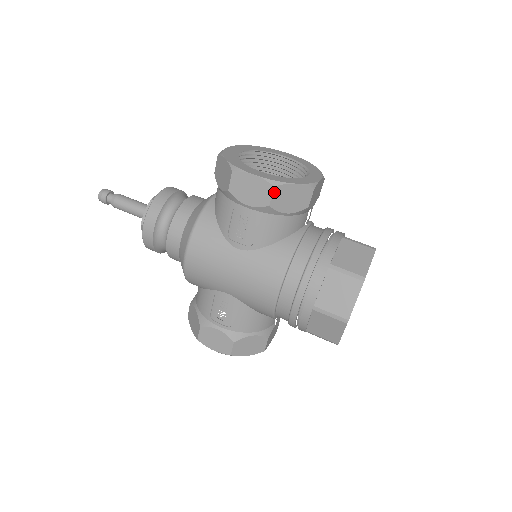
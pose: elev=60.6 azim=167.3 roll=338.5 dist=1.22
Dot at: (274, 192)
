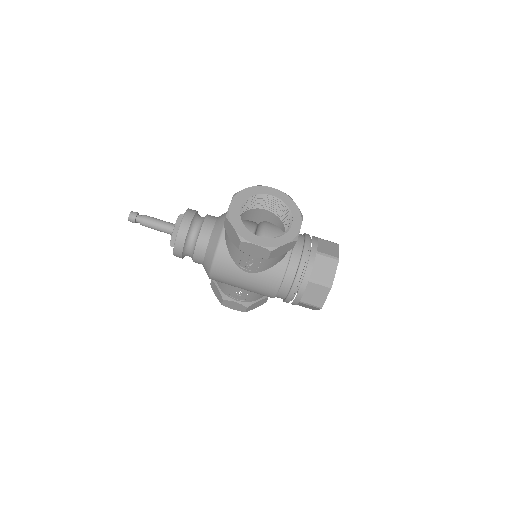
Dot at: (271, 253)
